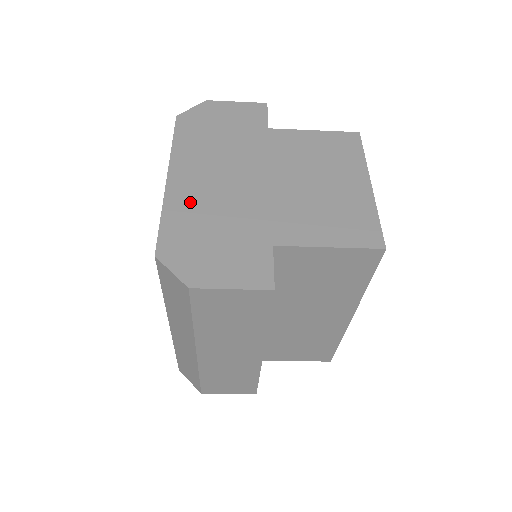
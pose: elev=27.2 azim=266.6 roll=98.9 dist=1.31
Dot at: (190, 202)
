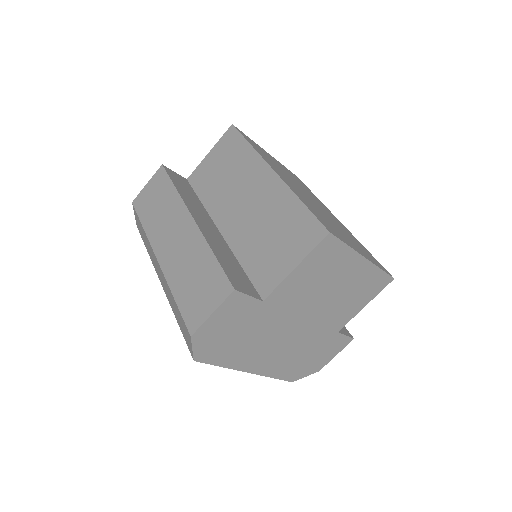
Dot at: occluded
